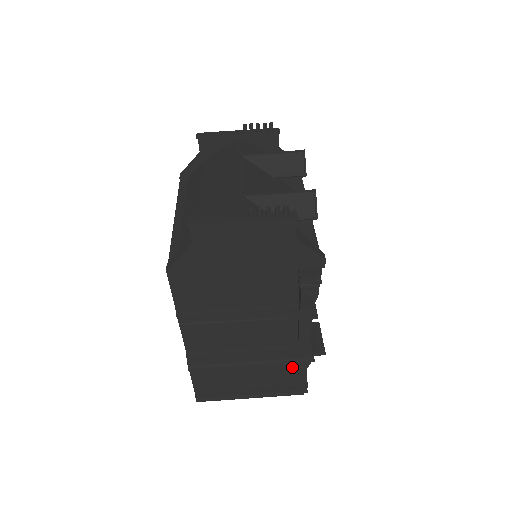
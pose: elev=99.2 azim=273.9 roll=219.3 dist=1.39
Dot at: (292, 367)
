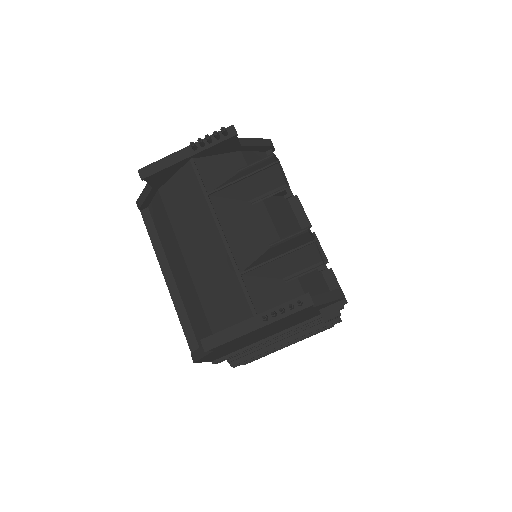
Dot at: occluded
